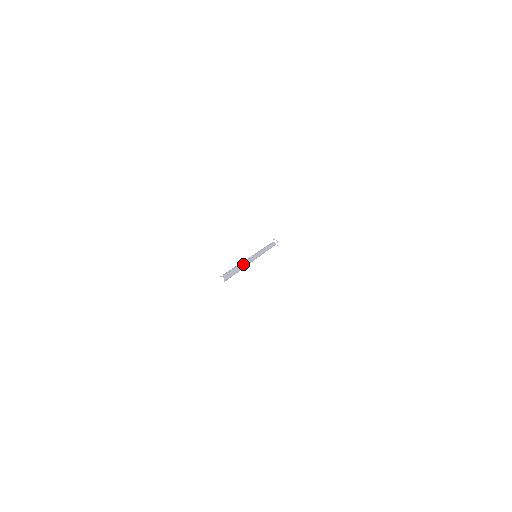
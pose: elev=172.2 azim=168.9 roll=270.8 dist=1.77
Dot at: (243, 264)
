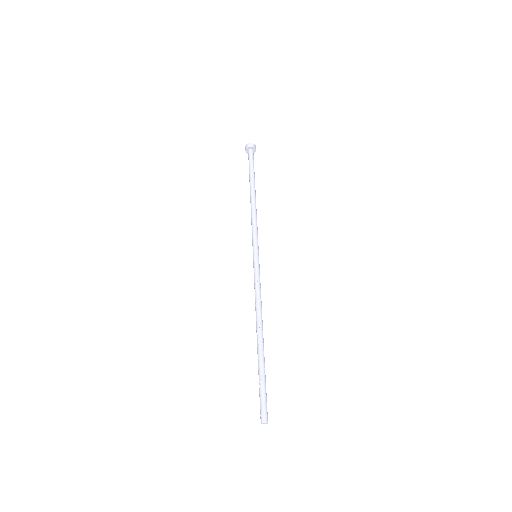
Dot at: occluded
